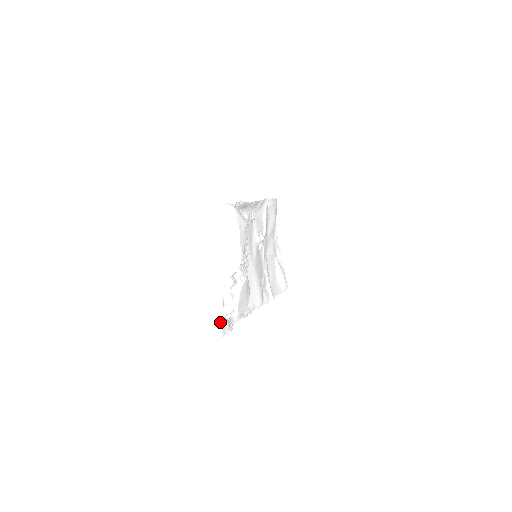
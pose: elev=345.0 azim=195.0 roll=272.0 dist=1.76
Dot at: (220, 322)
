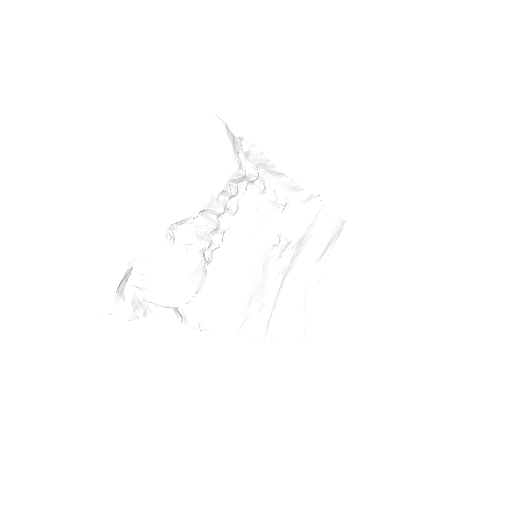
Dot at: (111, 286)
